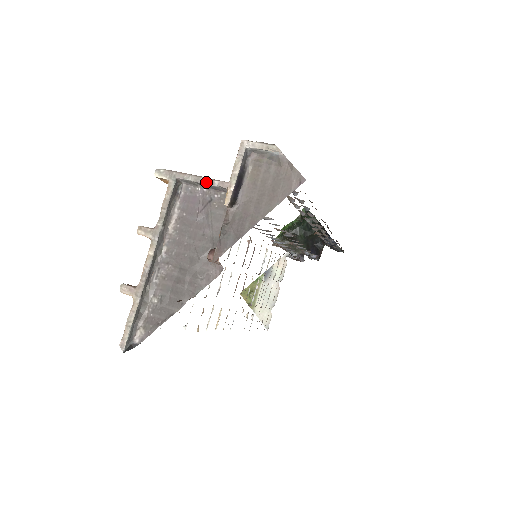
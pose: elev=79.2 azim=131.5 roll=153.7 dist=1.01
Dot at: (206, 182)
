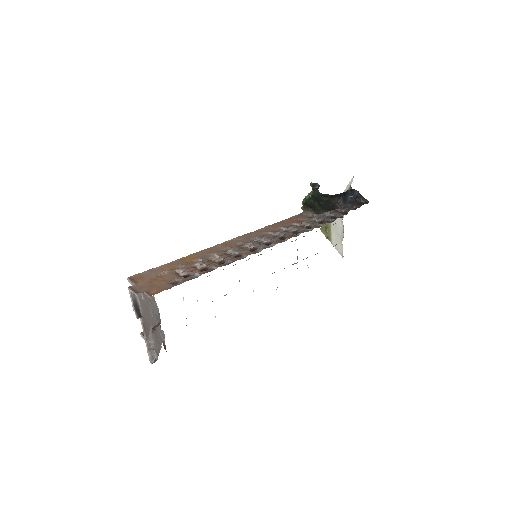
Dot at: occluded
